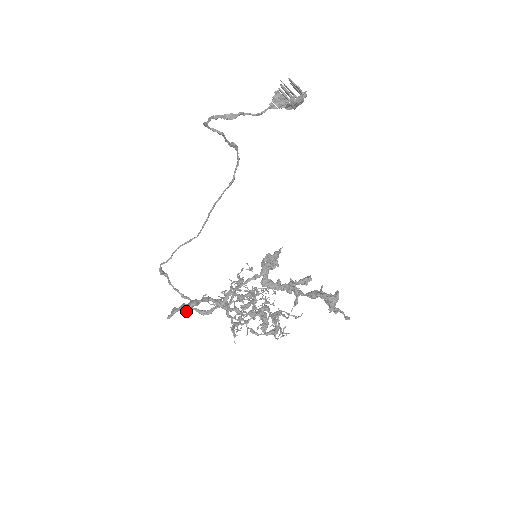
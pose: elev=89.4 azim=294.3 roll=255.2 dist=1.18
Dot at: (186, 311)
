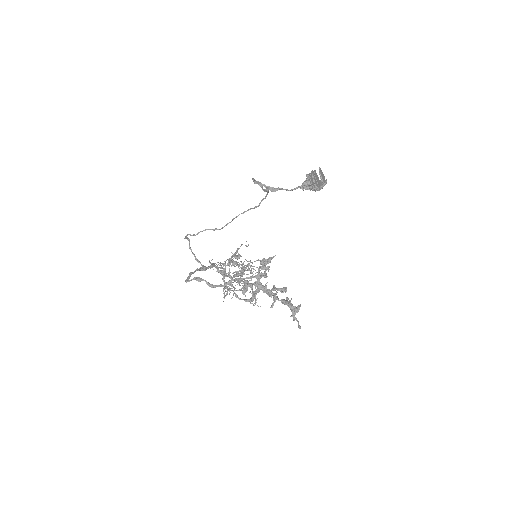
Dot at: (200, 281)
